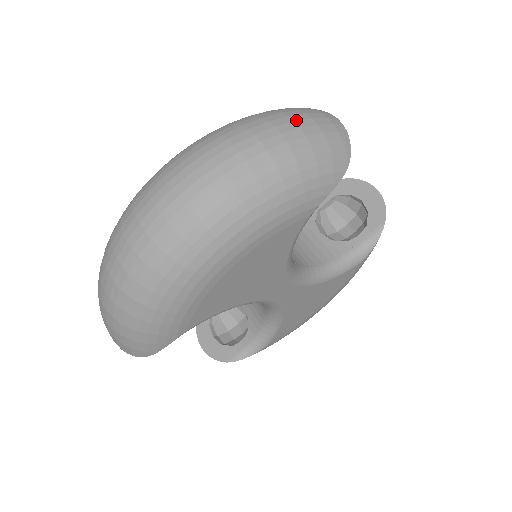
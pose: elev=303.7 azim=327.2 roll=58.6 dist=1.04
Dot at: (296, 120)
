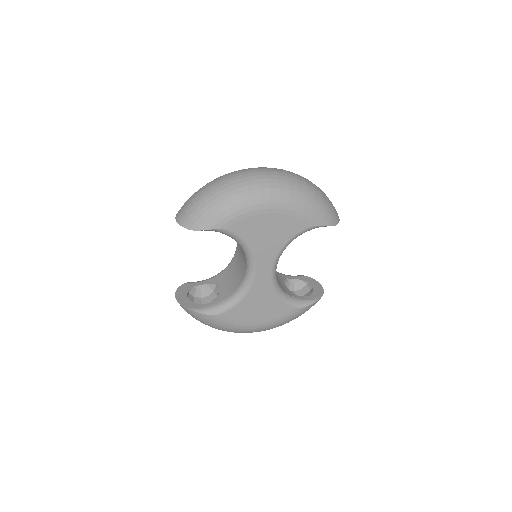
Dot at: occluded
